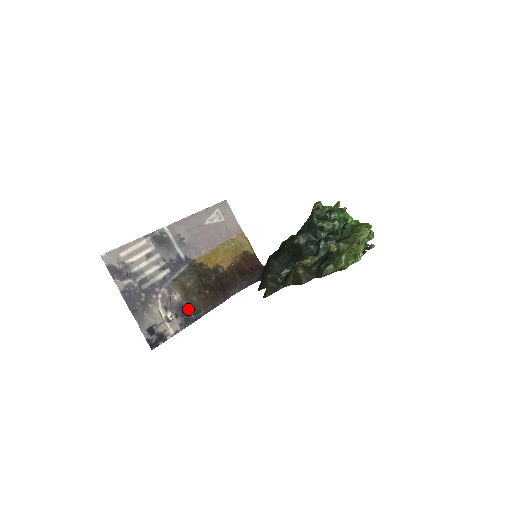
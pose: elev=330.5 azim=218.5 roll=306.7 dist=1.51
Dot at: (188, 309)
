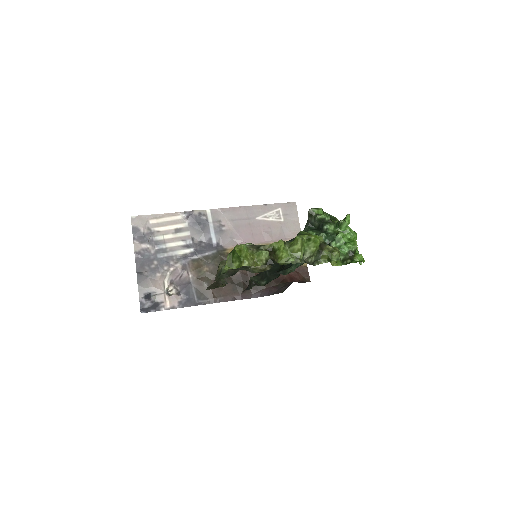
Dot at: (194, 291)
